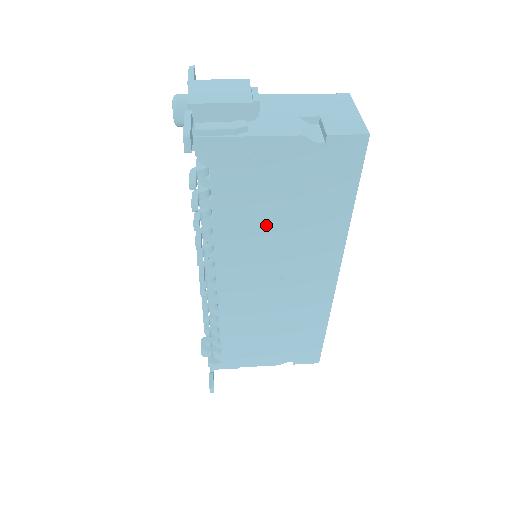
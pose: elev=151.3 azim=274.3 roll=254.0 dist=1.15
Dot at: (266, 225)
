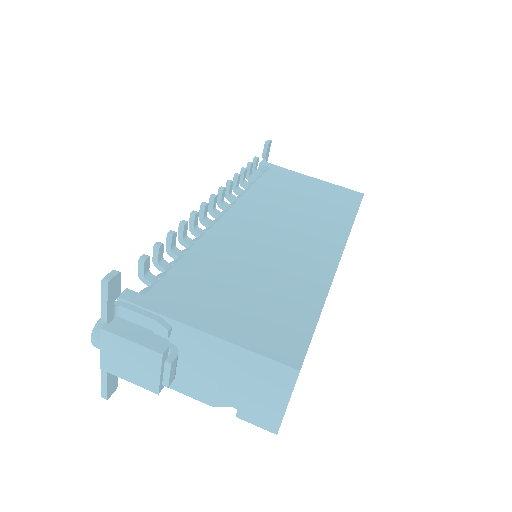
Dot at: occluded
